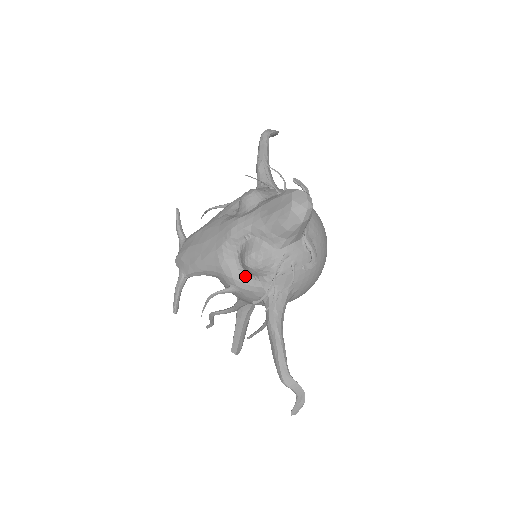
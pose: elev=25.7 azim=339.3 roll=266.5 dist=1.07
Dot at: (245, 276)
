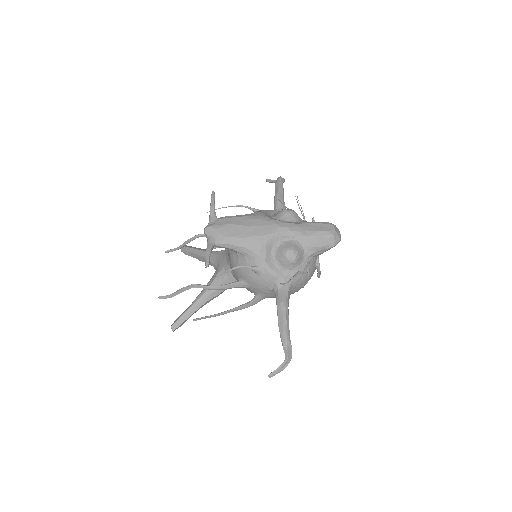
Dot at: (274, 264)
